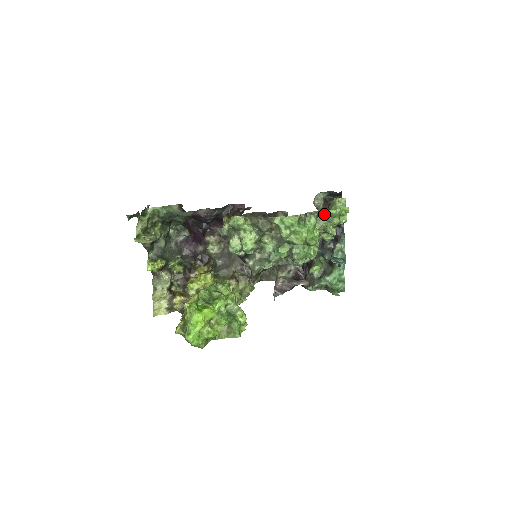
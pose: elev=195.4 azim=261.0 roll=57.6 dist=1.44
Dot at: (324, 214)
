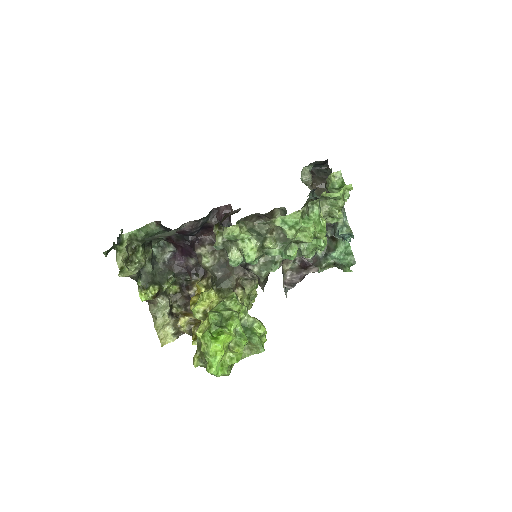
Dot at: (325, 198)
